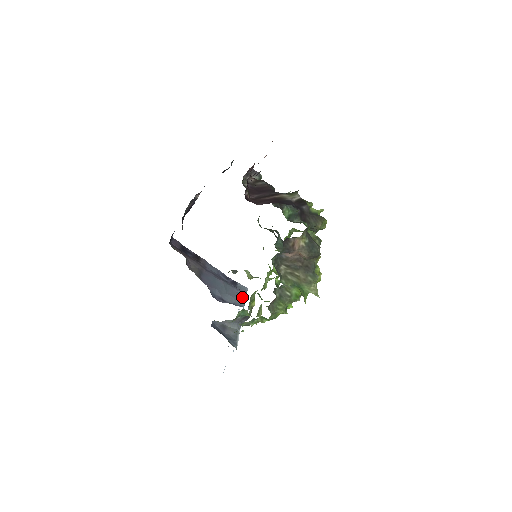
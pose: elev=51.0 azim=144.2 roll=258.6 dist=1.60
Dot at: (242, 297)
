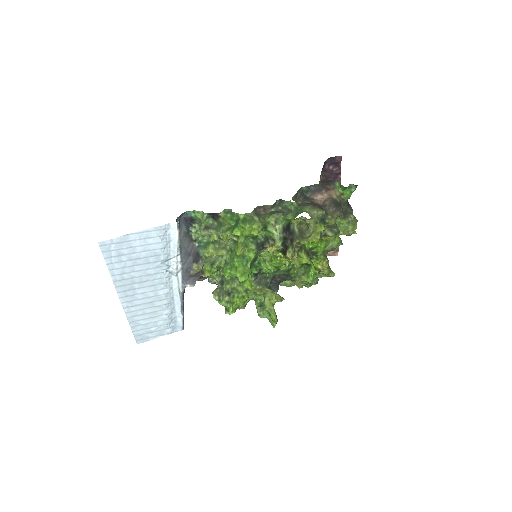
Dot at: occluded
